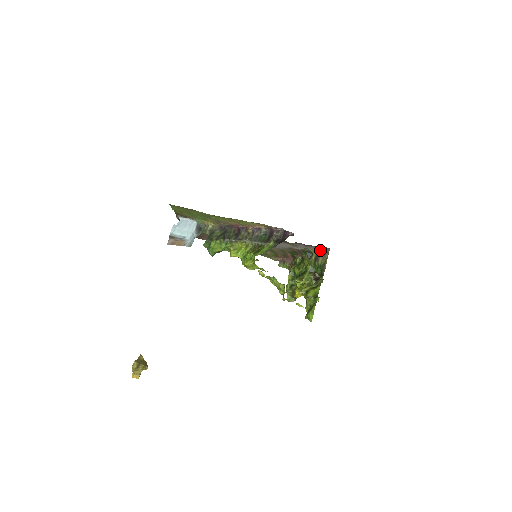
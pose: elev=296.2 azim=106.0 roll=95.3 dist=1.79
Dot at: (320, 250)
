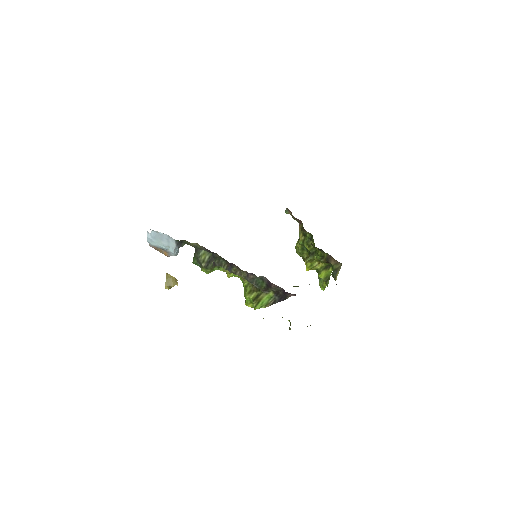
Dot at: occluded
